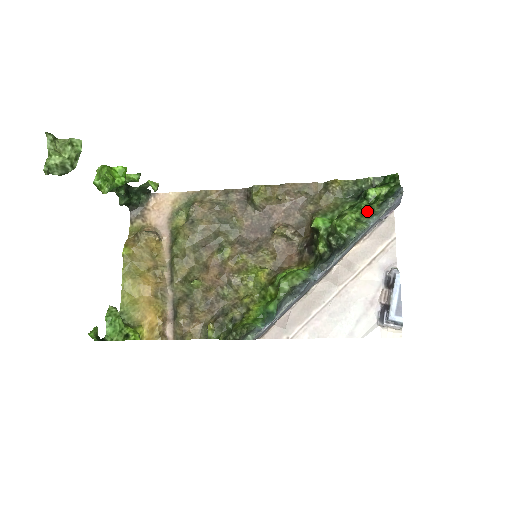
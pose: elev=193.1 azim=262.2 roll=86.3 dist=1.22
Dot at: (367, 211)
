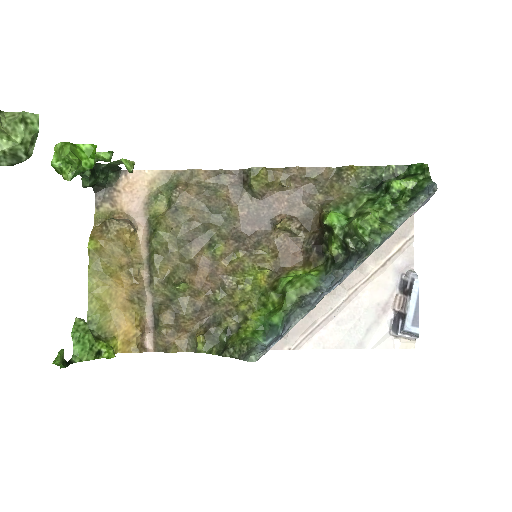
Dot at: (392, 209)
